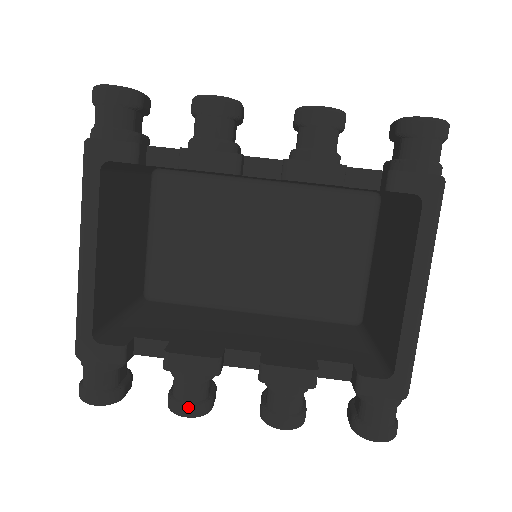
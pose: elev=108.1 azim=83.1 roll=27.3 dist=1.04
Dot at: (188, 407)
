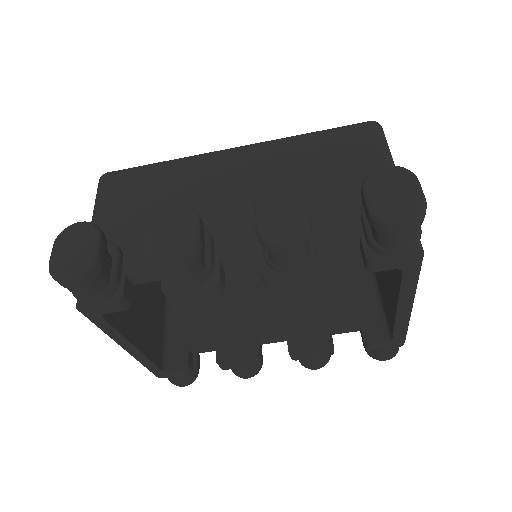
Dot at: (247, 376)
